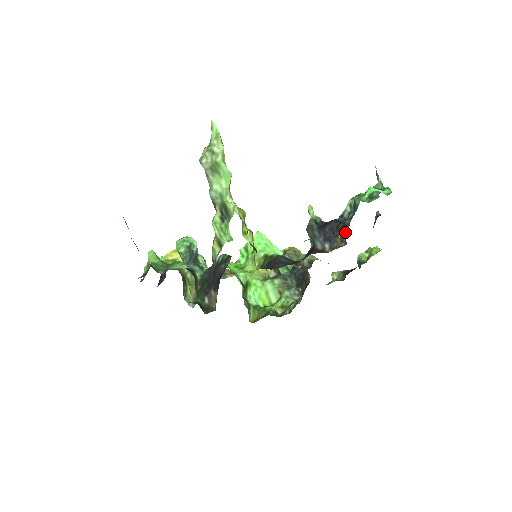
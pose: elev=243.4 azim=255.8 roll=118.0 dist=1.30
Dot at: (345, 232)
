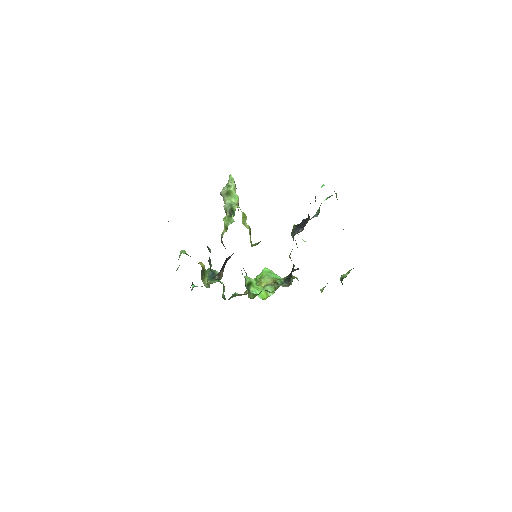
Dot at: occluded
